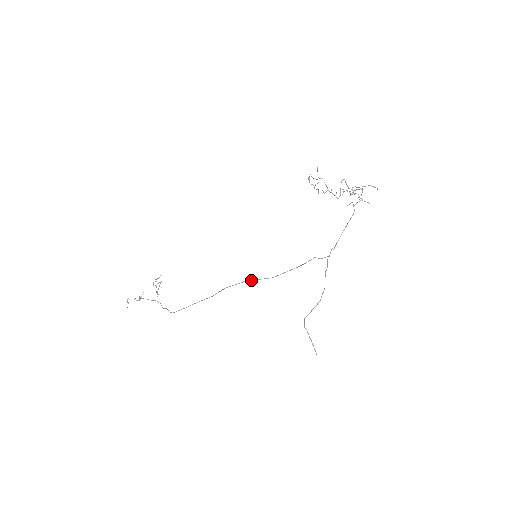
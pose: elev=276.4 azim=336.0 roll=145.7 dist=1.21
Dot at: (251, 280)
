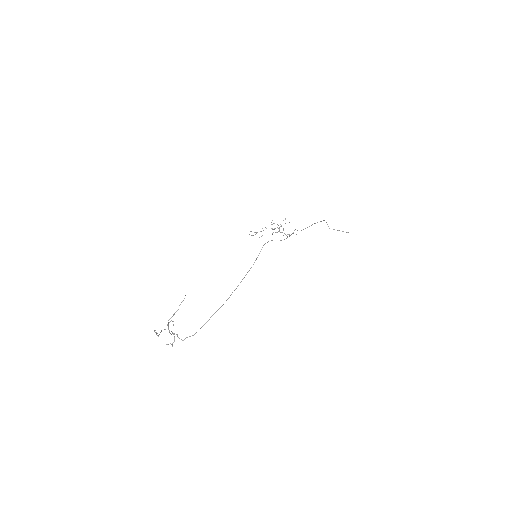
Dot at: occluded
